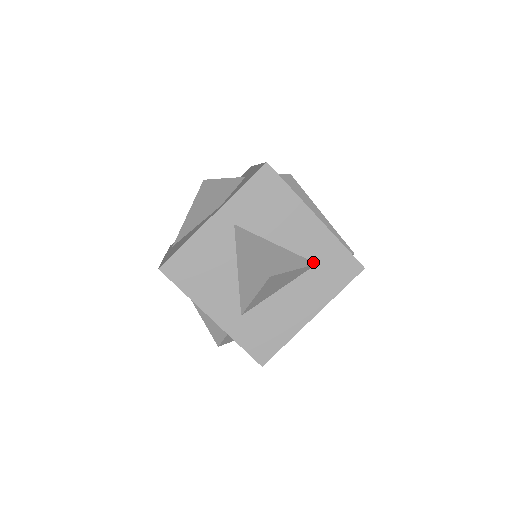
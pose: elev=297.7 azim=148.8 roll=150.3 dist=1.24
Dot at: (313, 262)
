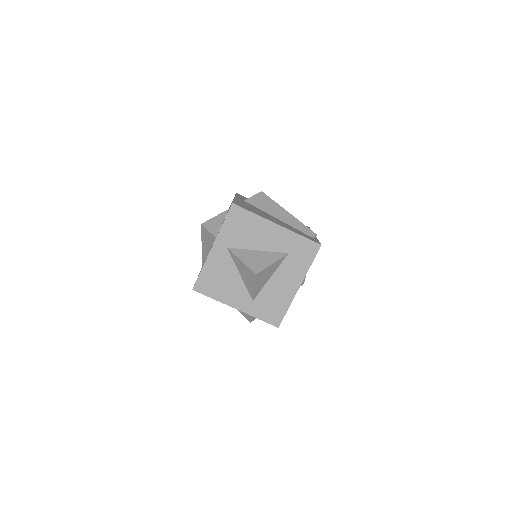
Dot at: (286, 253)
